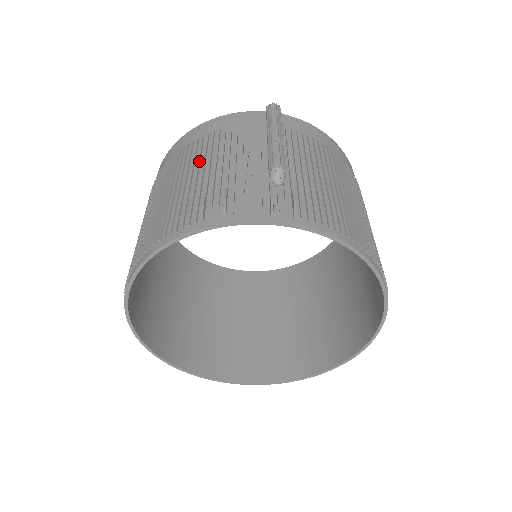
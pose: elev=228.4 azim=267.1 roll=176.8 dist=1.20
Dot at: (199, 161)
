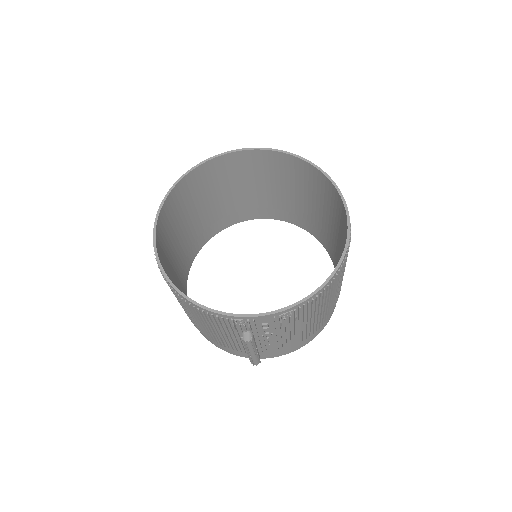
Dot at: (217, 200)
